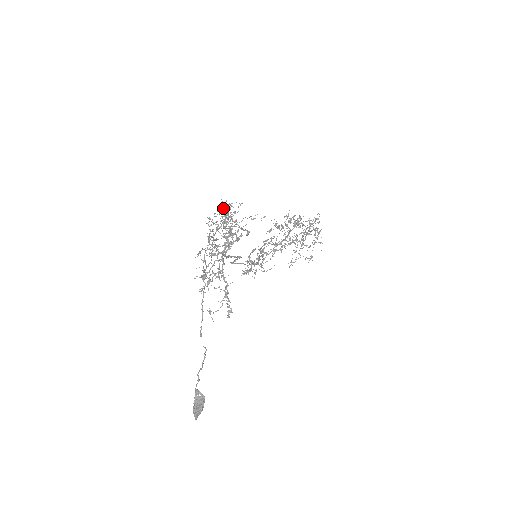
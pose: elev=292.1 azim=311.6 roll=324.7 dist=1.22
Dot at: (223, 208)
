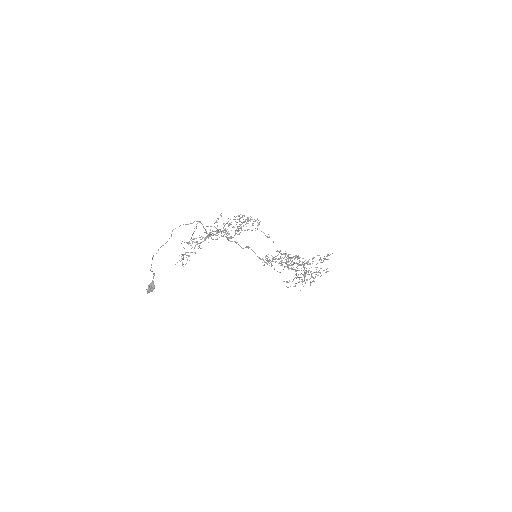
Dot at: (240, 217)
